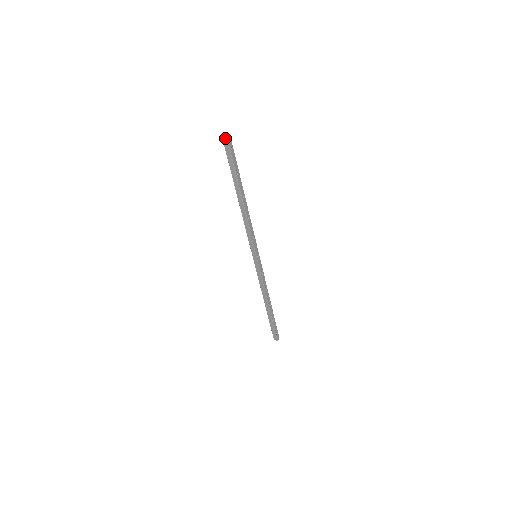
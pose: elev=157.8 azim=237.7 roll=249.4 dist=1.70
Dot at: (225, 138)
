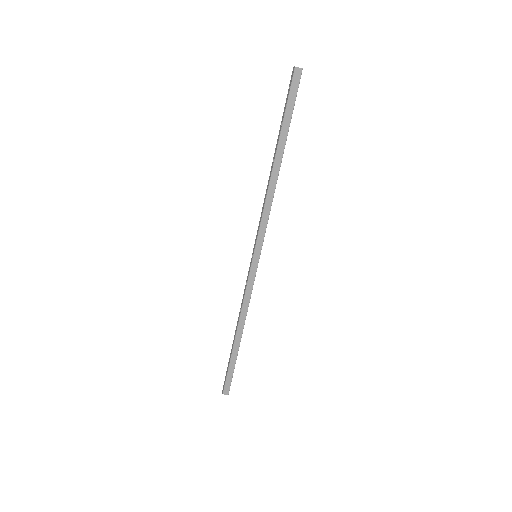
Dot at: (299, 69)
